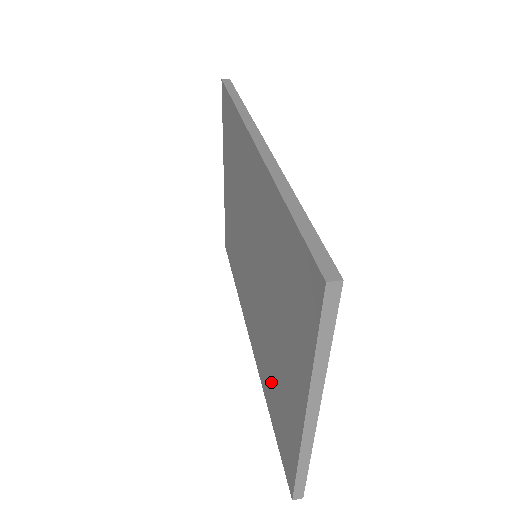
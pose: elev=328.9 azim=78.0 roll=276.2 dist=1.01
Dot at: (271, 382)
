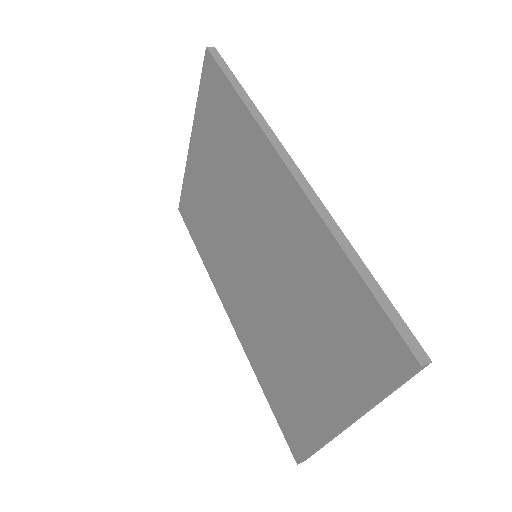
Dot at: (275, 372)
